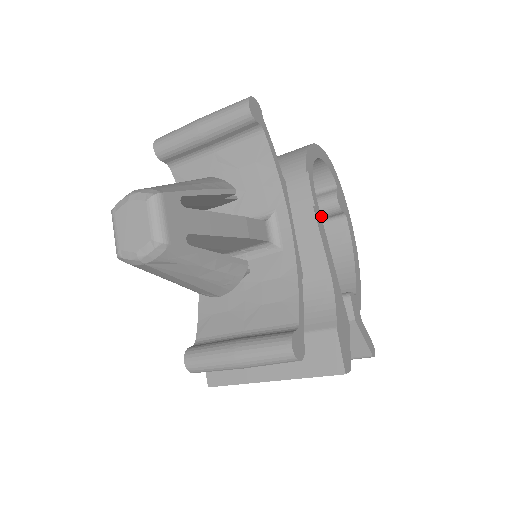
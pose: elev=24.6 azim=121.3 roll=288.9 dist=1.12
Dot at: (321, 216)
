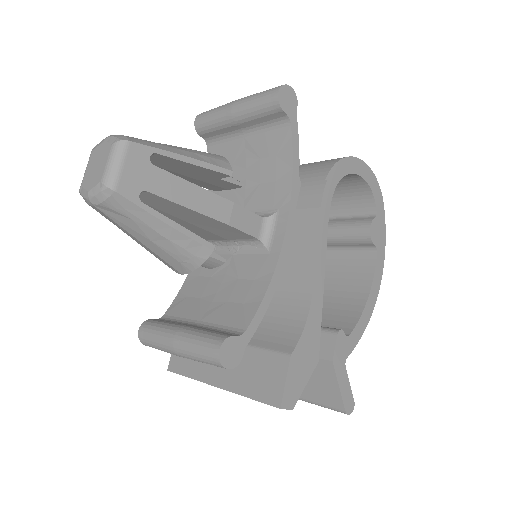
Dot at: (350, 242)
